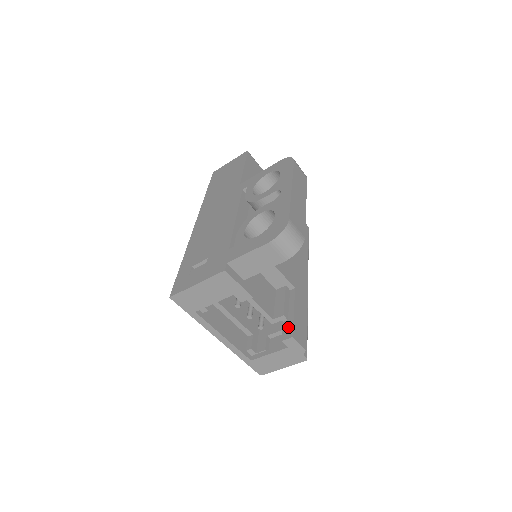
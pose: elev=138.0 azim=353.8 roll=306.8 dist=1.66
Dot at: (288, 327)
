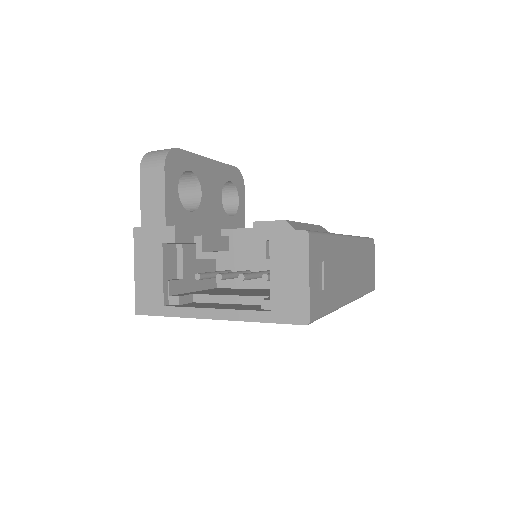
Dot at: occluded
